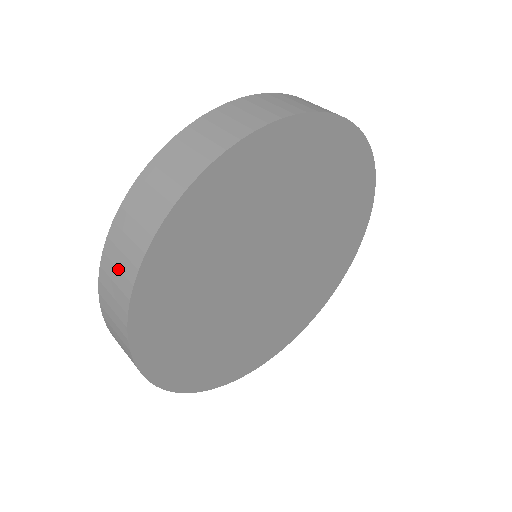
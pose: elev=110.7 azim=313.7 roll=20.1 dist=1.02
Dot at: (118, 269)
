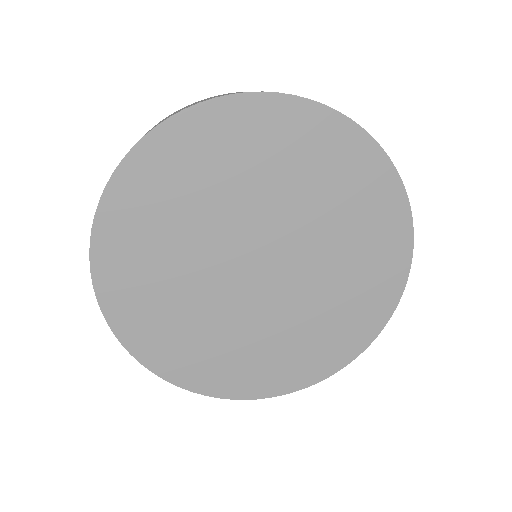
Dot at: occluded
